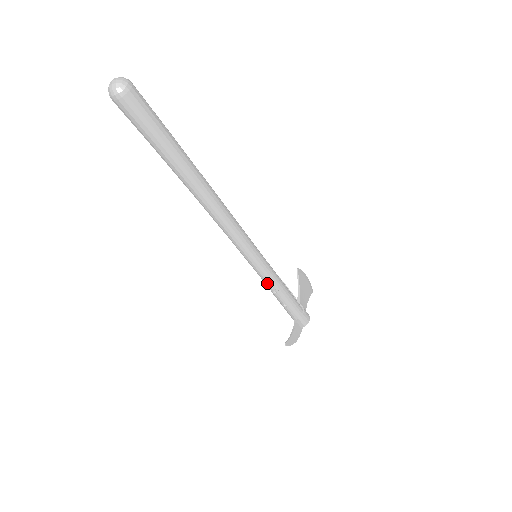
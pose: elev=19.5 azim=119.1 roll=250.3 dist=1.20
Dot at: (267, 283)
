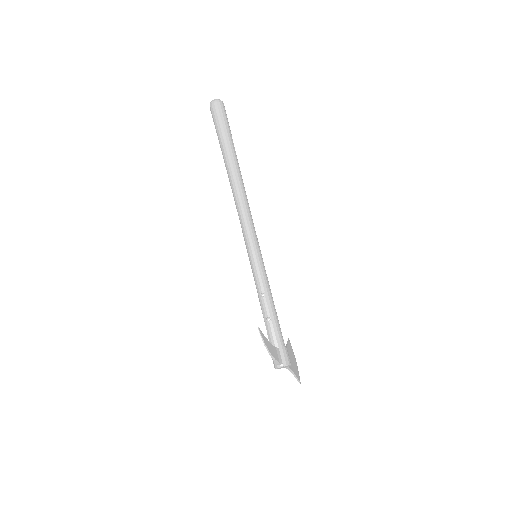
Dot at: (258, 281)
